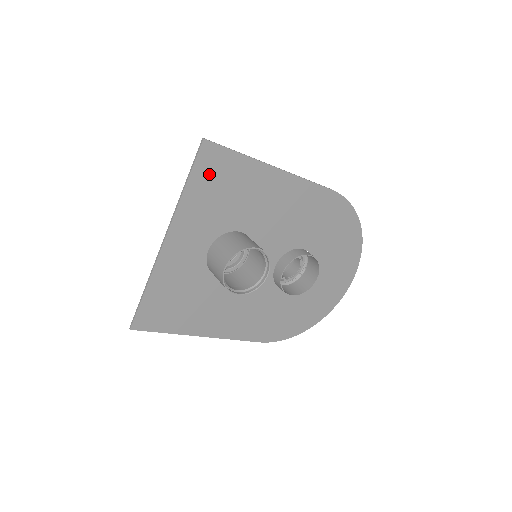
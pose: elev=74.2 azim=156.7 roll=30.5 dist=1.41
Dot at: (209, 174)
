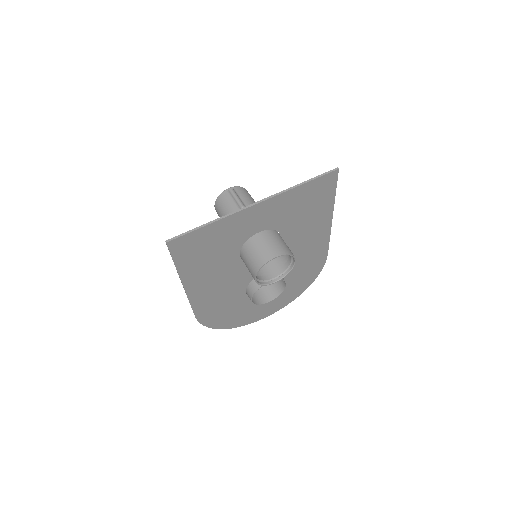
Dot at: (315, 190)
